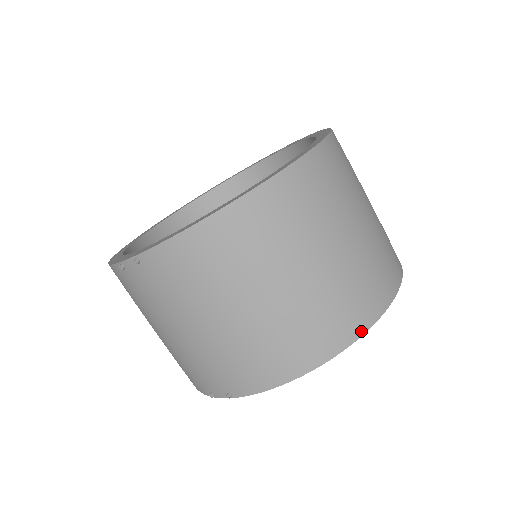
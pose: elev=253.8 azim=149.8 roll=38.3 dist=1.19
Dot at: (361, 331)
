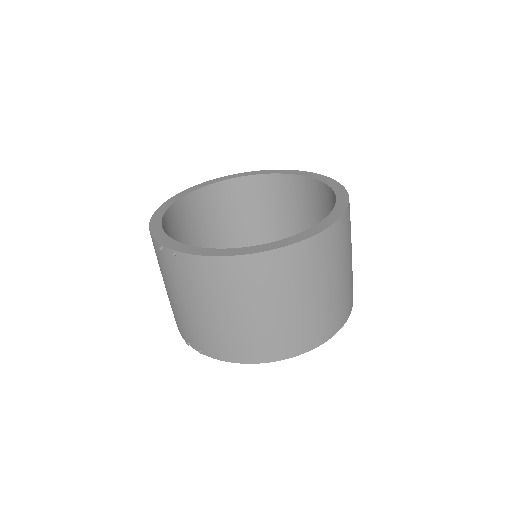
Dot at: (302, 352)
